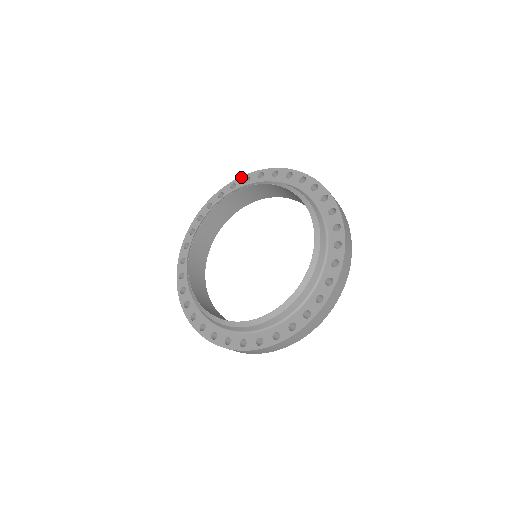
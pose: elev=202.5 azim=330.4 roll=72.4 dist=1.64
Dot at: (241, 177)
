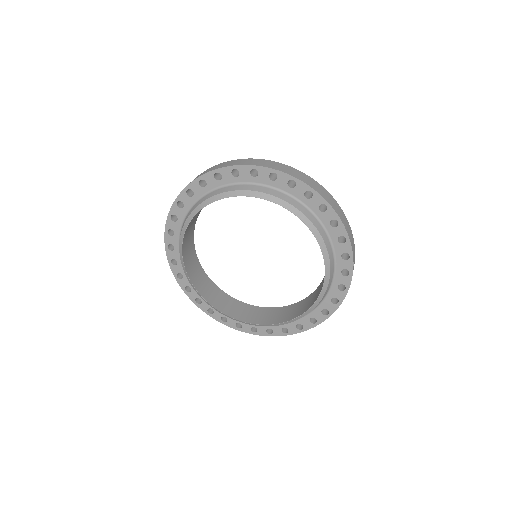
Dot at: (306, 186)
